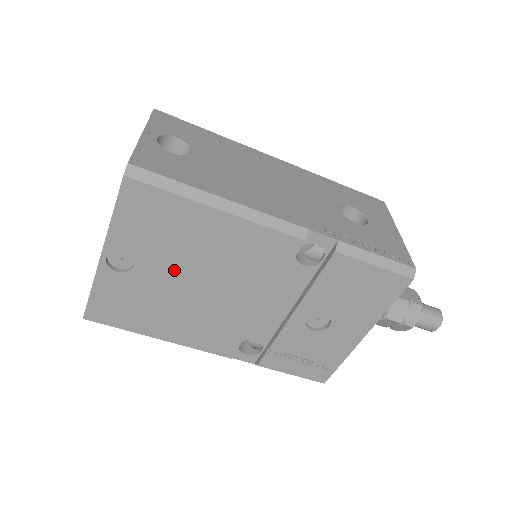
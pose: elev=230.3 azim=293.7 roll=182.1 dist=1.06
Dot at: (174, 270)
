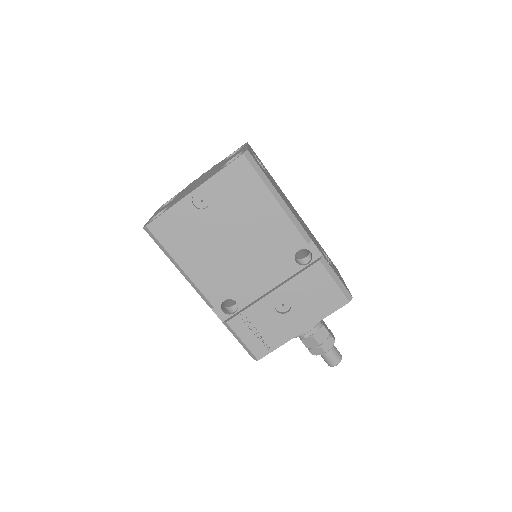
Dot at: (227, 223)
